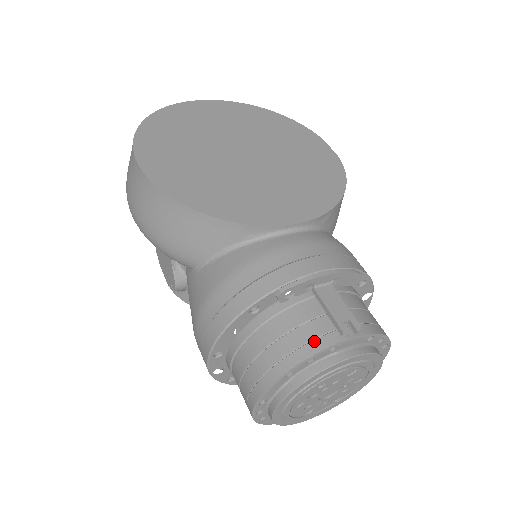
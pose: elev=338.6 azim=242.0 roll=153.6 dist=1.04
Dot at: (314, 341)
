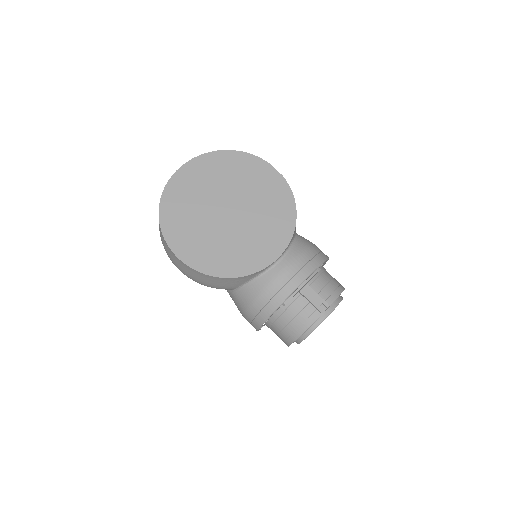
Dot at: (308, 319)
